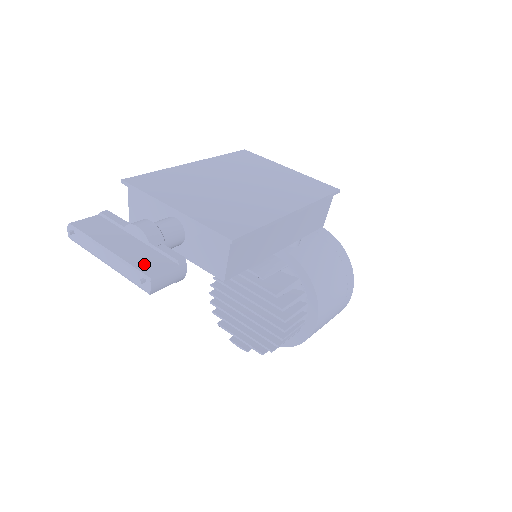
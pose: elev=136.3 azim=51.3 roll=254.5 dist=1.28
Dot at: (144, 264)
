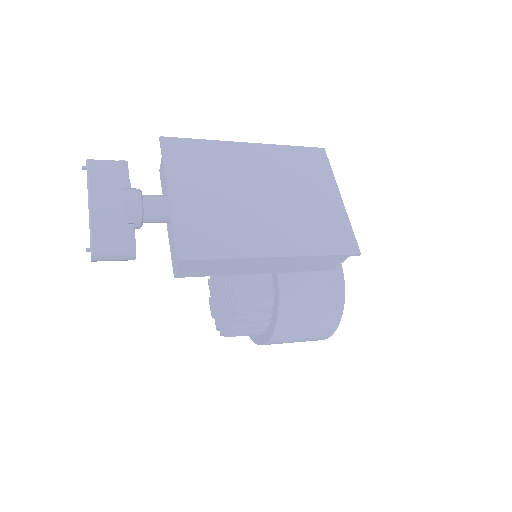
Dot at: (102, 236)
